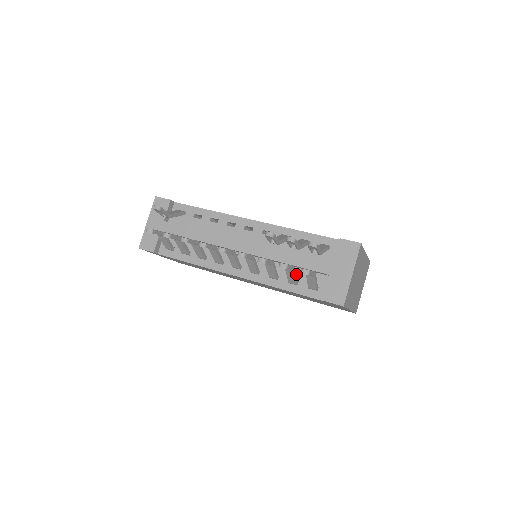
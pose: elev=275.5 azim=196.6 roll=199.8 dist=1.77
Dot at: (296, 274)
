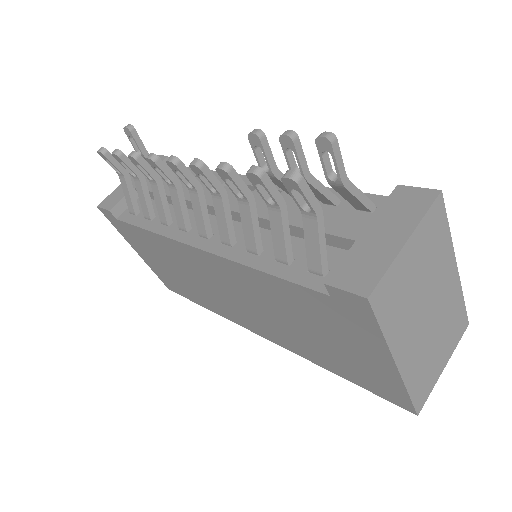
Dot at: (295, 248)
